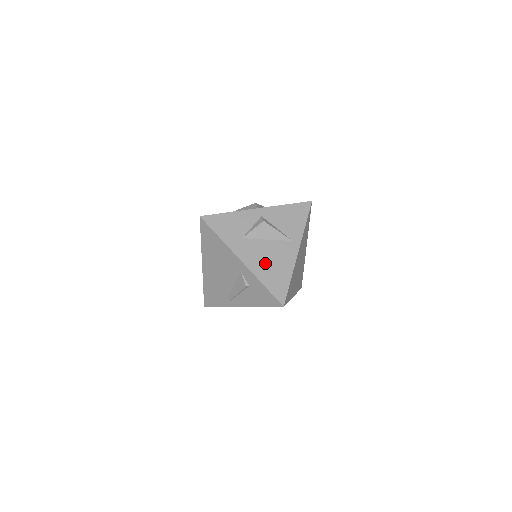
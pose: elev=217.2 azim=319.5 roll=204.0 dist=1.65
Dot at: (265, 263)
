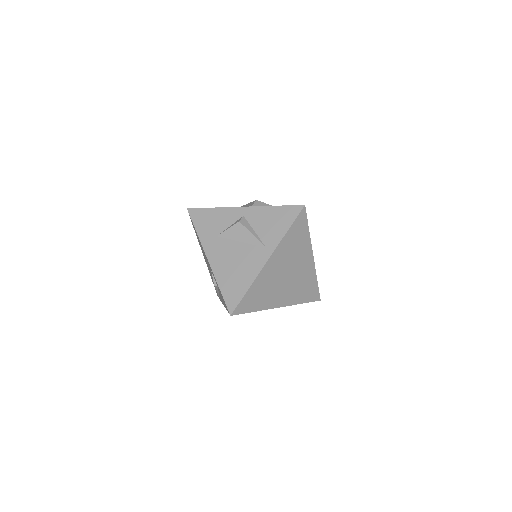
Dot at: (229, 266)
